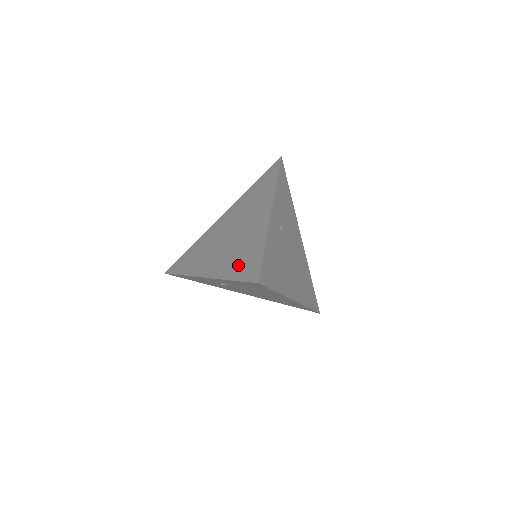
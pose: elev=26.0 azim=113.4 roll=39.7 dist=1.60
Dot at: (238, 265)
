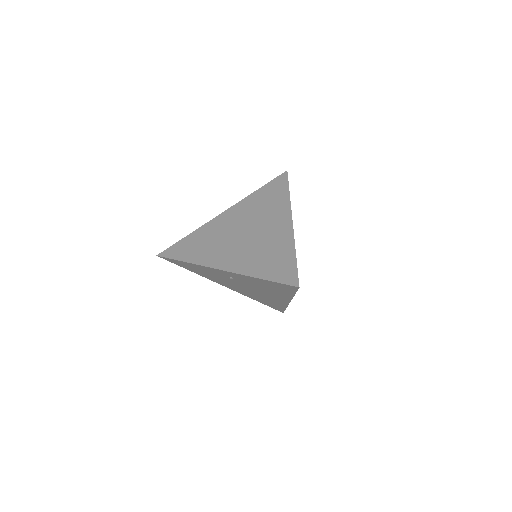
Dot at: (266, 266)
